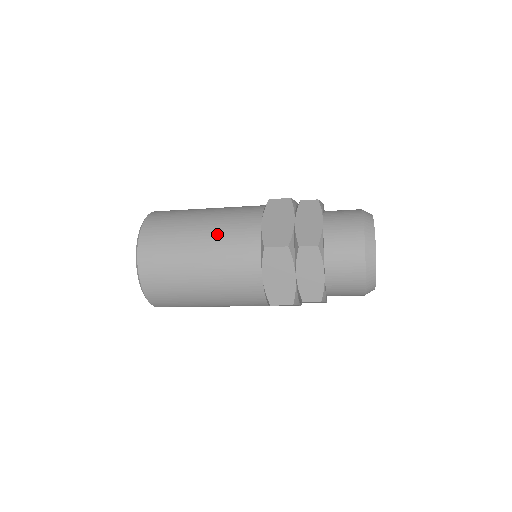
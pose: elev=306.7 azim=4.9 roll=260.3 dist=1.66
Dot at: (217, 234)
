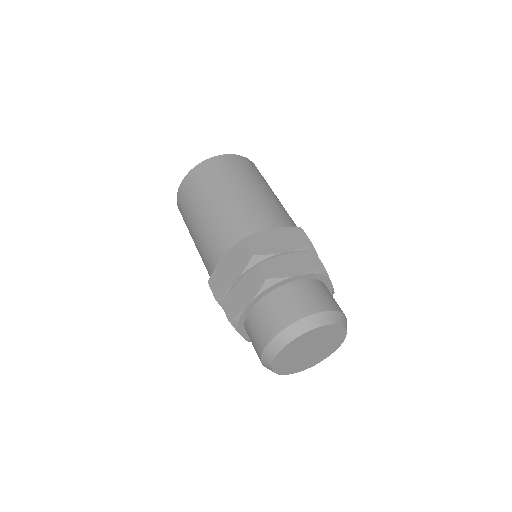
Dot at: (243, 203)
